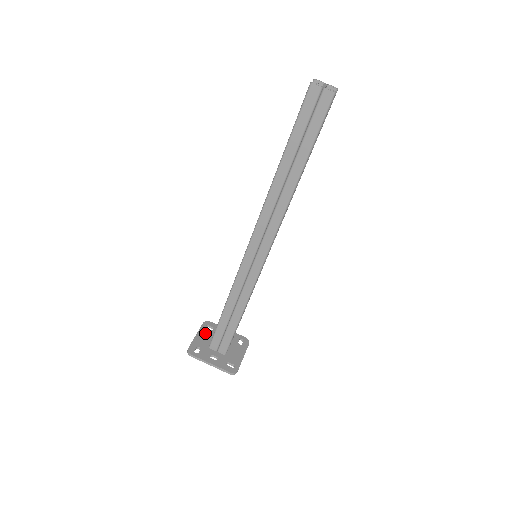
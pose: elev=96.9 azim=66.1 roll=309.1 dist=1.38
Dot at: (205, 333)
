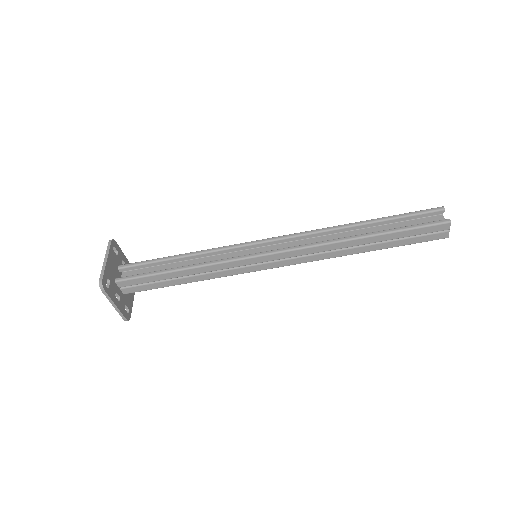
Dot at: (113, 258)
